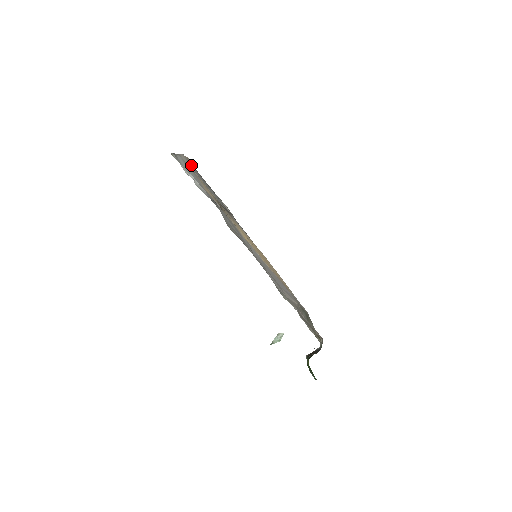
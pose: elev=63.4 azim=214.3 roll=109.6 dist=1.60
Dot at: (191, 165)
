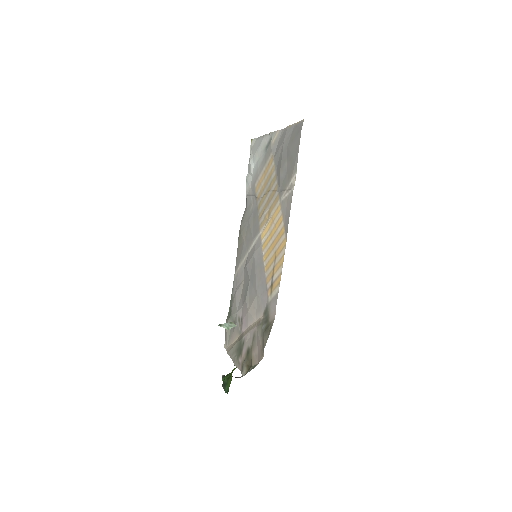
Dot at: (289, 135)
